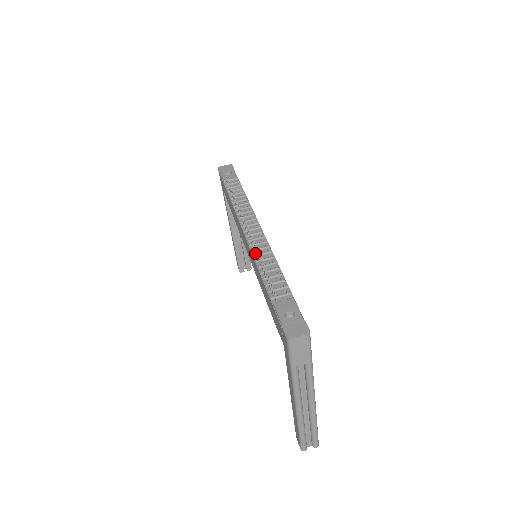
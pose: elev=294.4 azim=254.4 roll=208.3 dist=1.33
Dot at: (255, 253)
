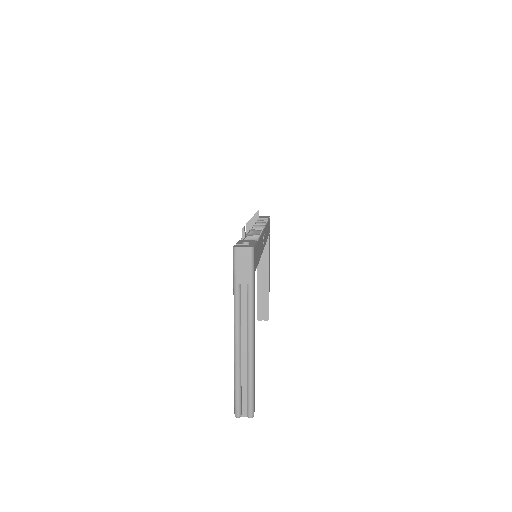
Dot at: occluded
